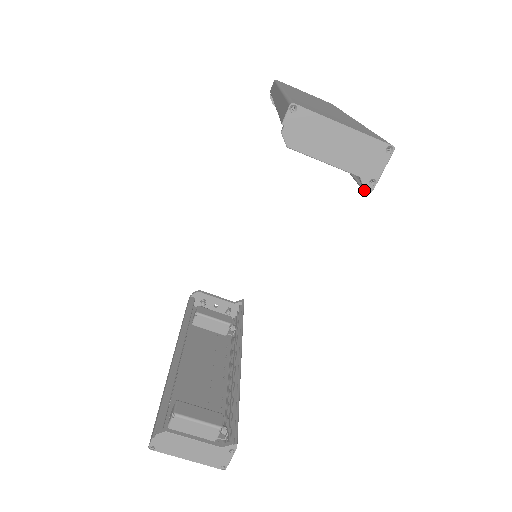
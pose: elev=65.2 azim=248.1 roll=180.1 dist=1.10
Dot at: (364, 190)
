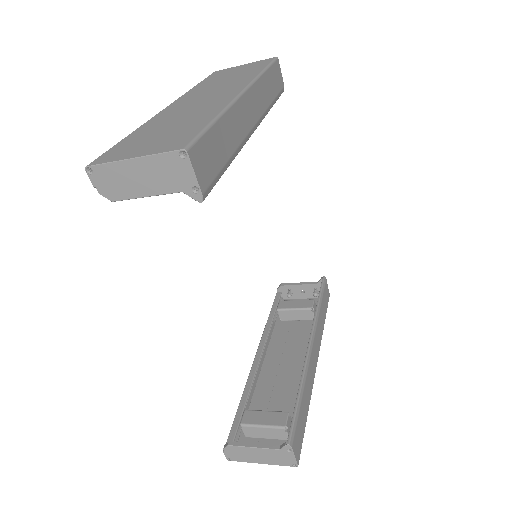
Dot at: (195, 200)
